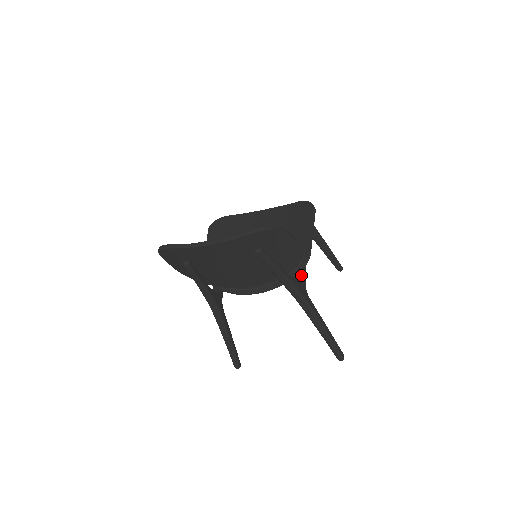
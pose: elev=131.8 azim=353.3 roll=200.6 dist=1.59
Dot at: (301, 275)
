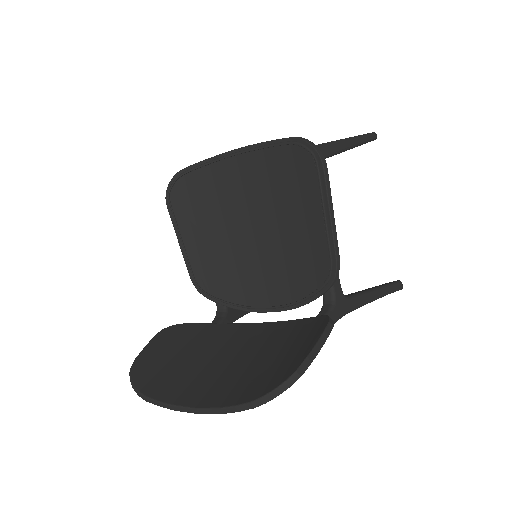
Dot at: (333, 287)
